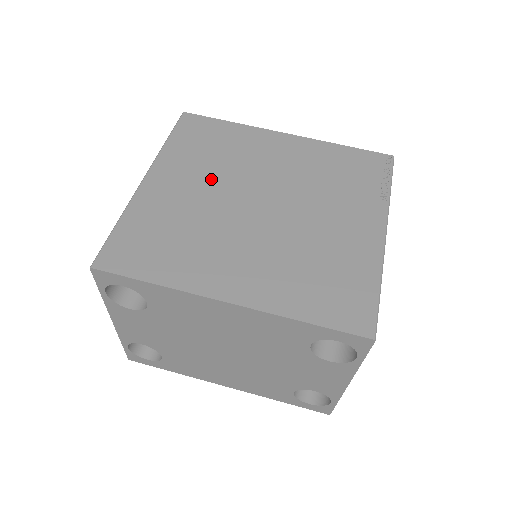
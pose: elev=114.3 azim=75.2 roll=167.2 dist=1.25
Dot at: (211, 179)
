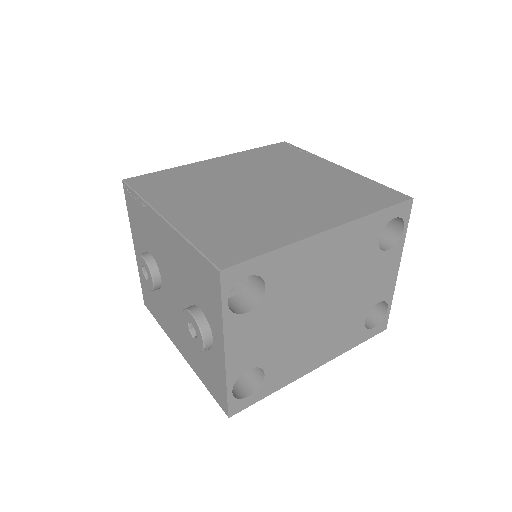
Dot at: (209, 195)
